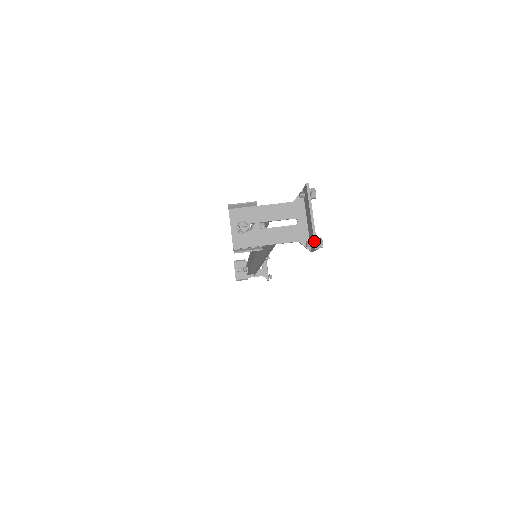
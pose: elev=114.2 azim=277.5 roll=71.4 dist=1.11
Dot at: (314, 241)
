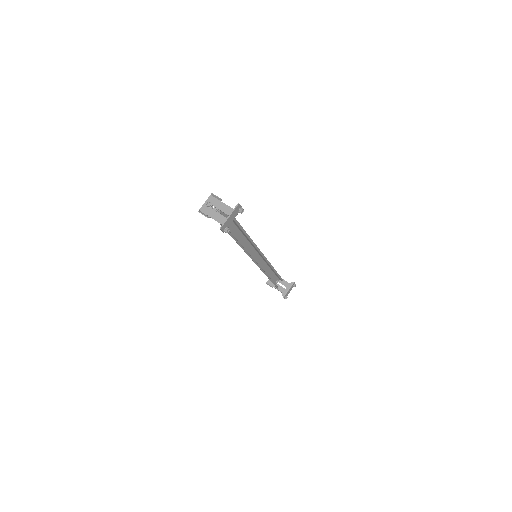
Dot at: (222, 225)
